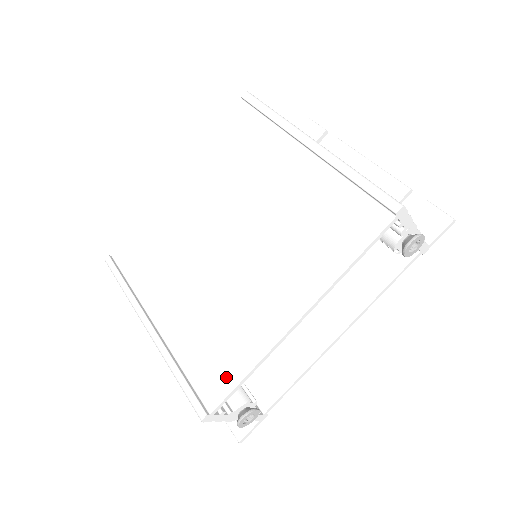
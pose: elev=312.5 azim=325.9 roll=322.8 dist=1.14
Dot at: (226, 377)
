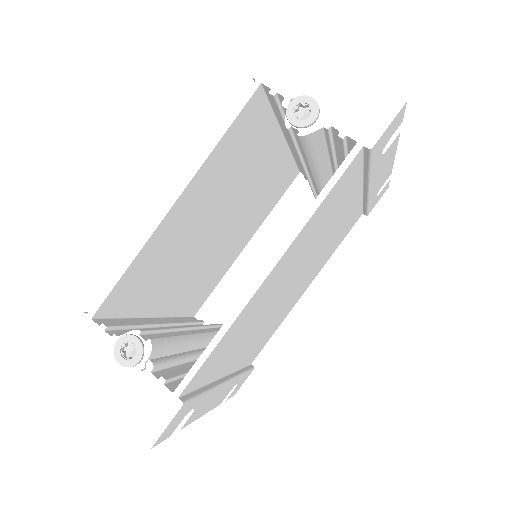
Dot at: occluded
